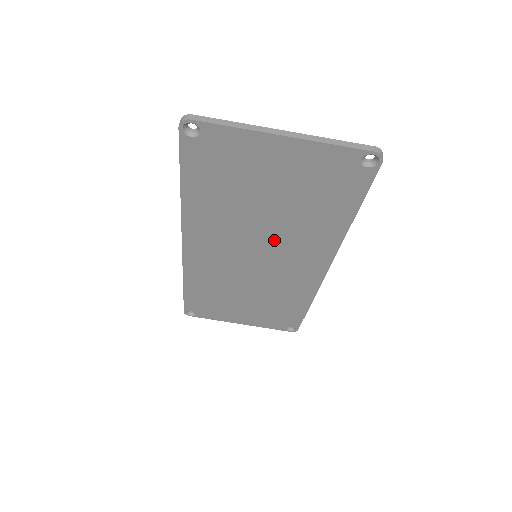
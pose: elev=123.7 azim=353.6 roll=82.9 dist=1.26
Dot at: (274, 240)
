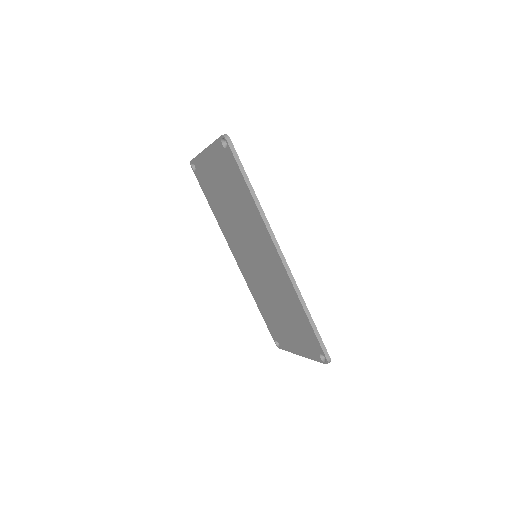
Dot at: (248, 233)
